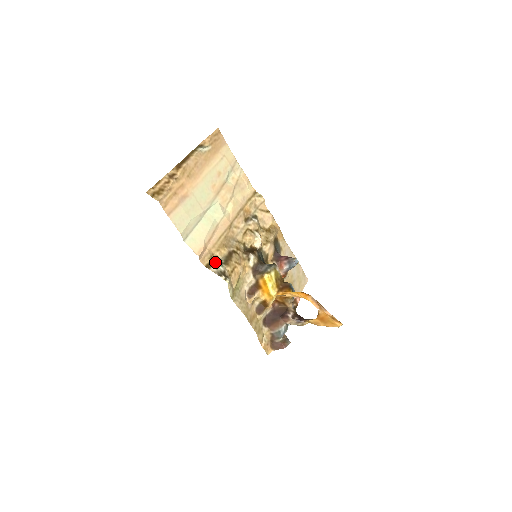
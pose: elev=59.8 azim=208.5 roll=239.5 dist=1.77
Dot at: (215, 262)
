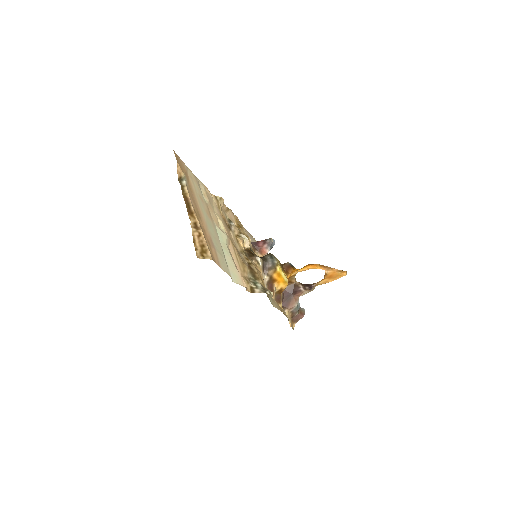
Dot at: (252, 283)
